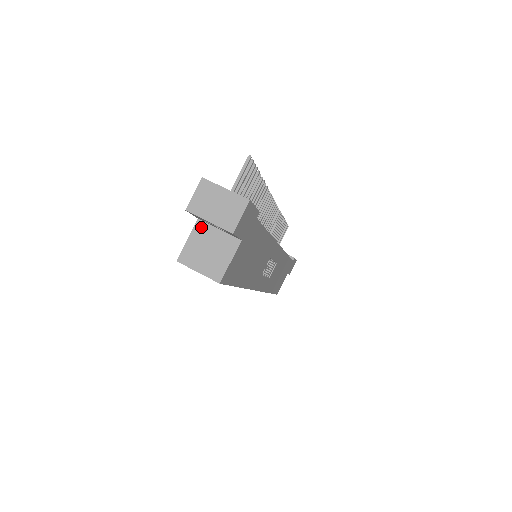
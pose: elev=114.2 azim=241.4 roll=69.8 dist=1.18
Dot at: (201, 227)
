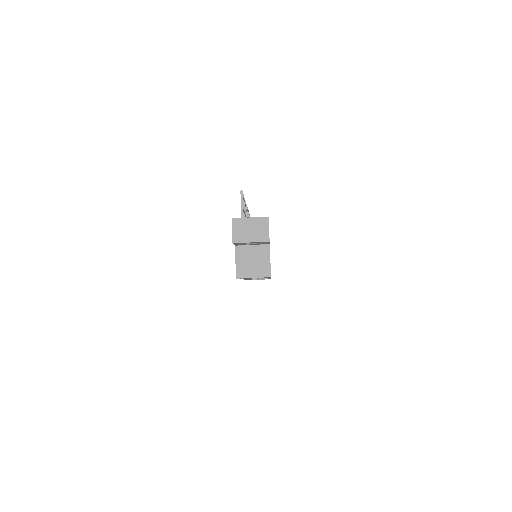
Dot at: (240, 250)
